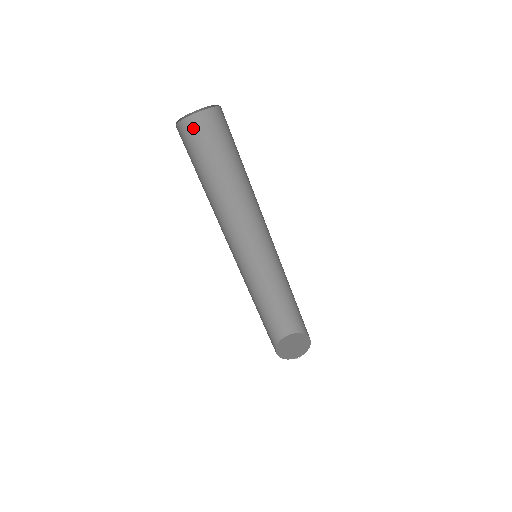
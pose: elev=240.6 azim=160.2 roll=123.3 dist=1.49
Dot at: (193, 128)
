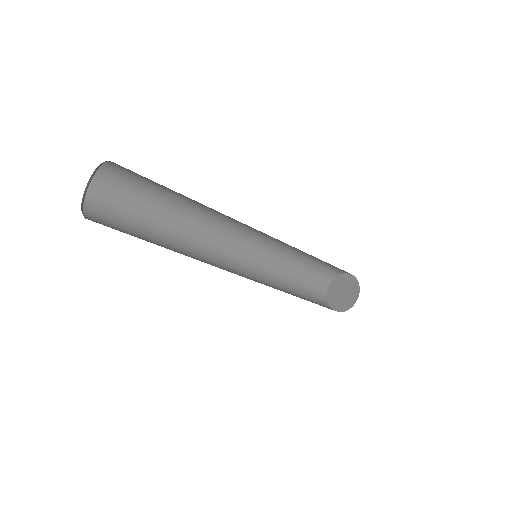
Dot at: (116, 171)
